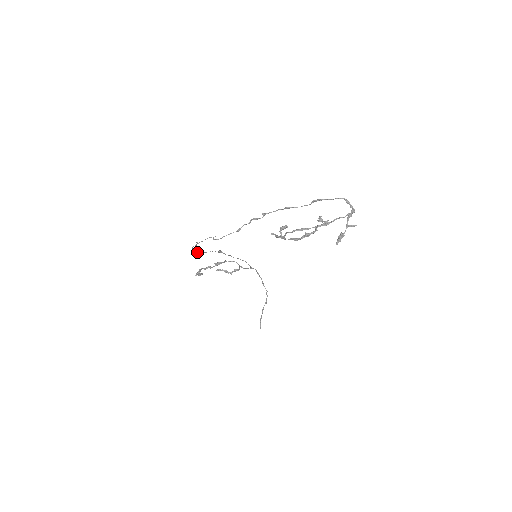
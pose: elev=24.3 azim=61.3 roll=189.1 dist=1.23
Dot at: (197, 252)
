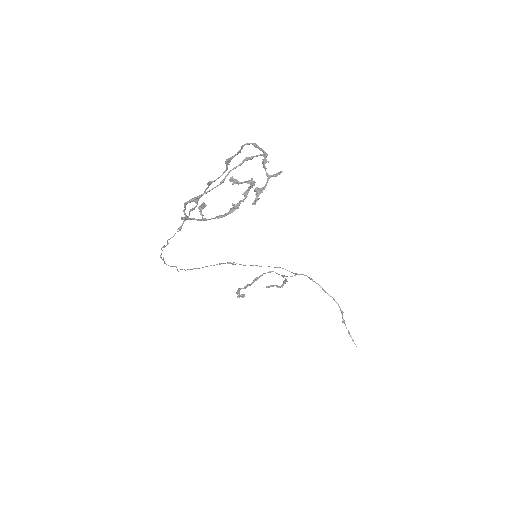
Dot at: (187, 269)
